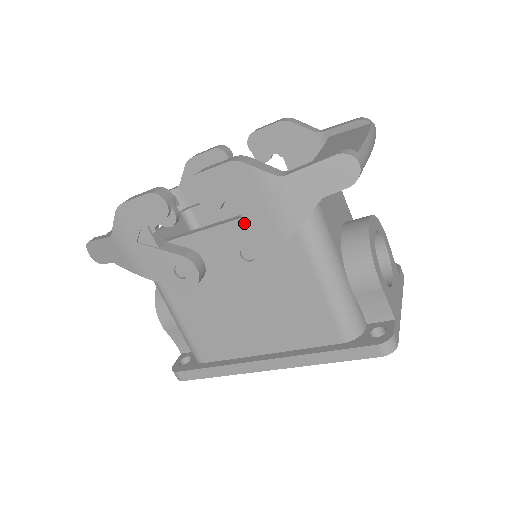
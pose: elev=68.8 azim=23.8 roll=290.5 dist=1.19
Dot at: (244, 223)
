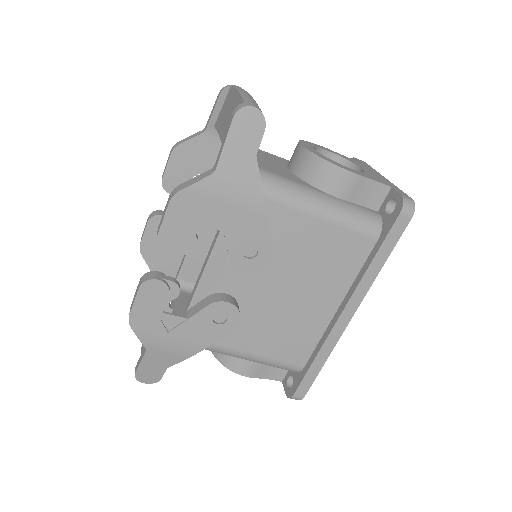
Dot at: (225, 232)
